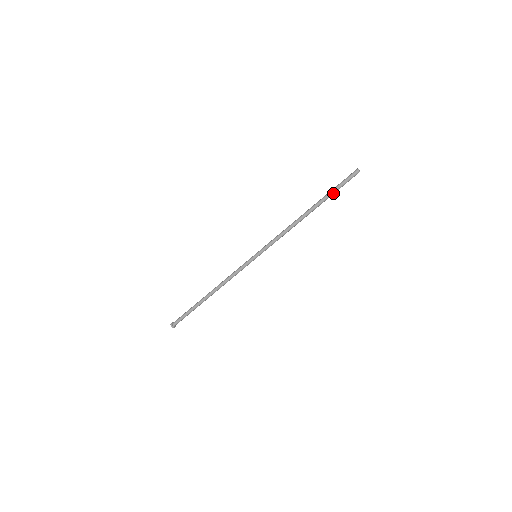
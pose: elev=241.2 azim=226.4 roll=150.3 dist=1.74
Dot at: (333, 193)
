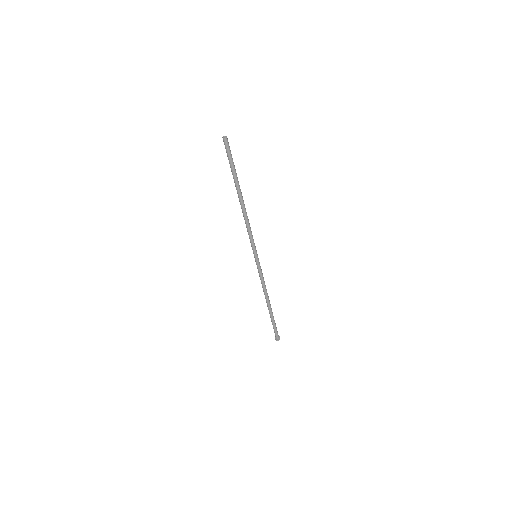
Dot at: (234, 170)
